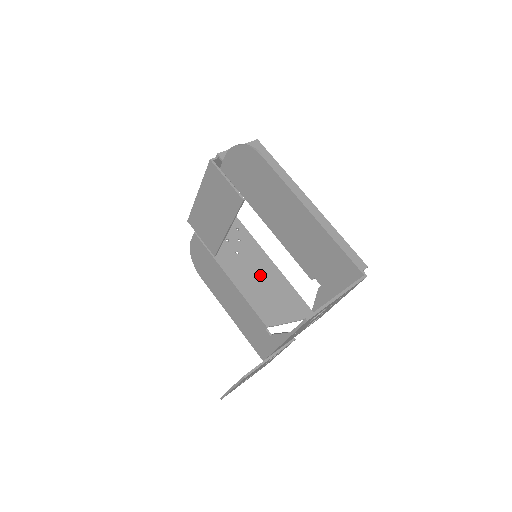
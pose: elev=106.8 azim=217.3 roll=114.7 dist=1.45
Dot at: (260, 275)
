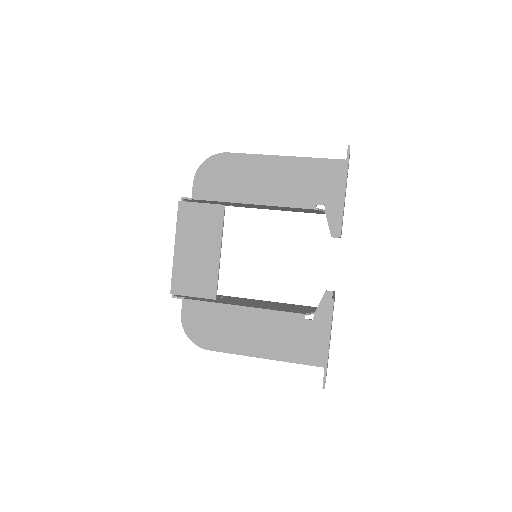
Dot at: (261, 303)
